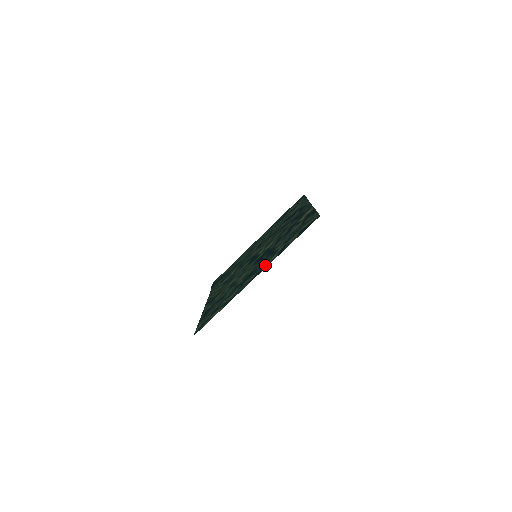
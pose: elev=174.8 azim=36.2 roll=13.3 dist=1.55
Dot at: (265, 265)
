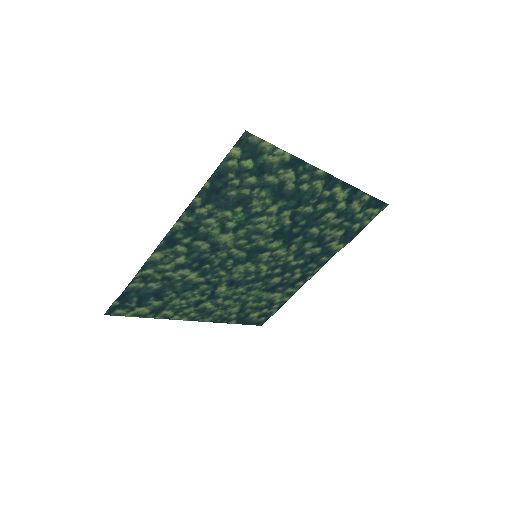
Dot at: (334, 189)
